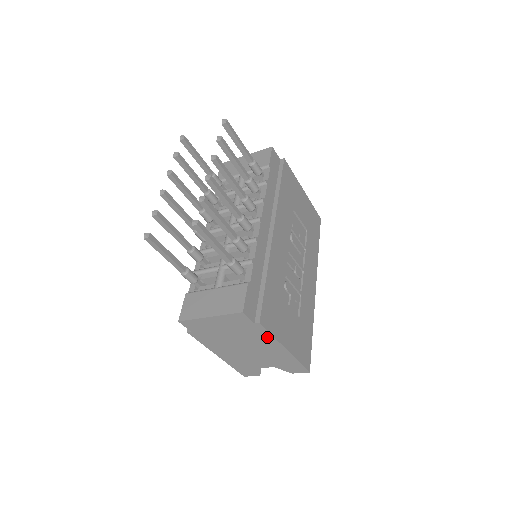
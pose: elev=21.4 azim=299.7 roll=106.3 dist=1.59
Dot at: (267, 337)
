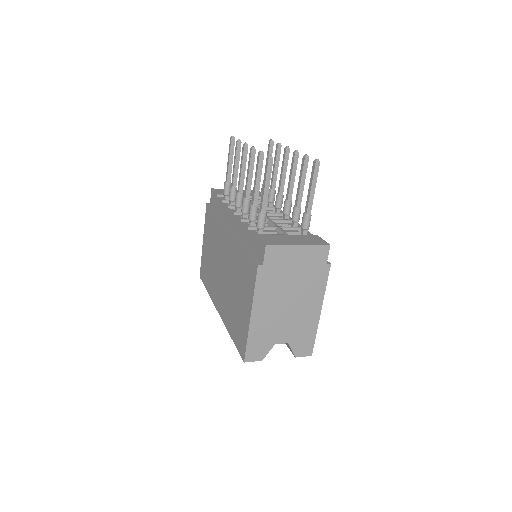
Dot at: (320, 288)
